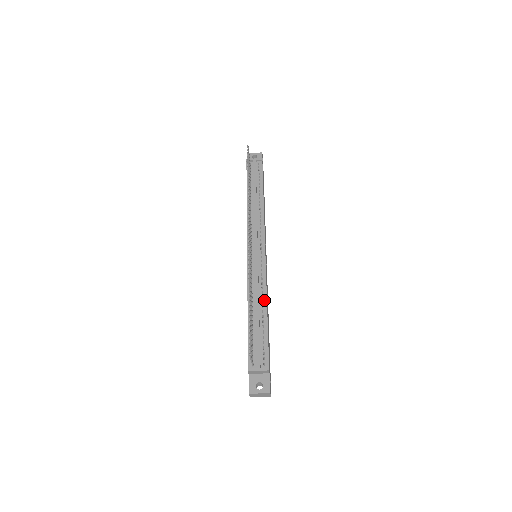
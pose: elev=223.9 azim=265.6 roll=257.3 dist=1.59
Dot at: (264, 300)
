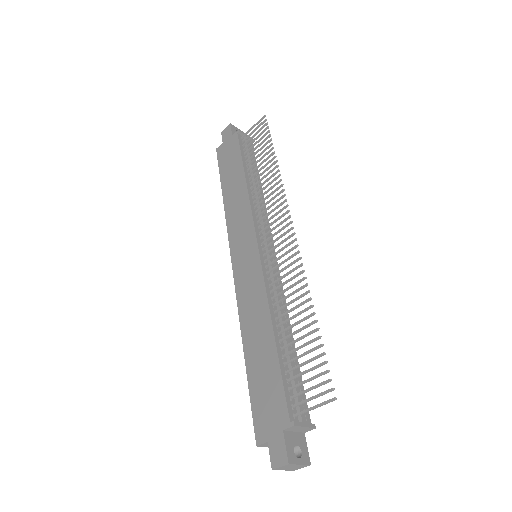
Dot at: occluded
